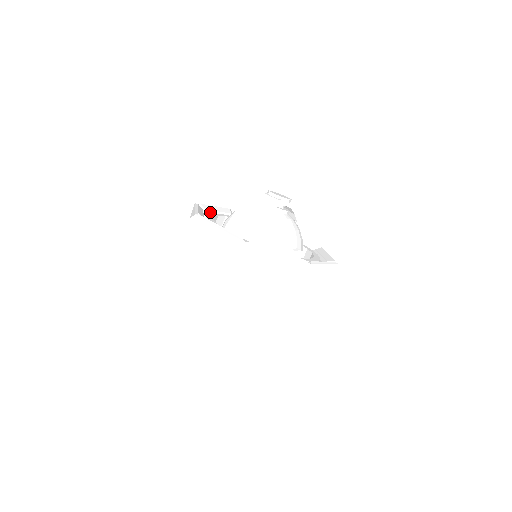
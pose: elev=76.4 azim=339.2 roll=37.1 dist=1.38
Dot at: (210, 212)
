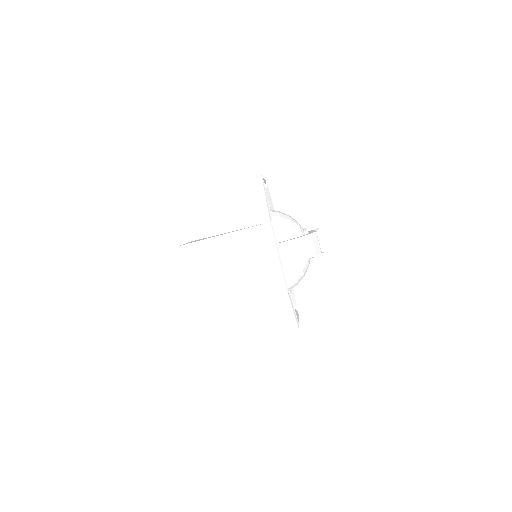
Dot at: occluded
